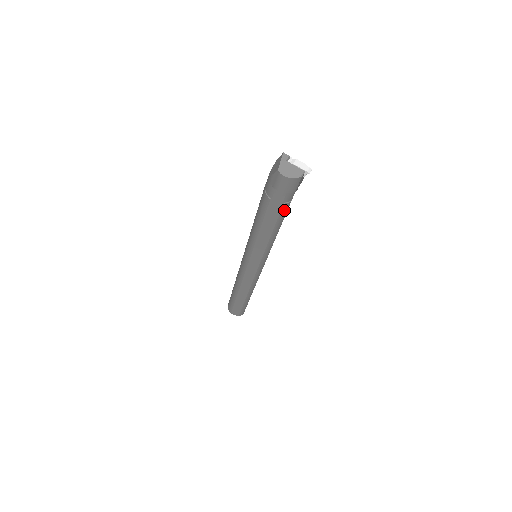
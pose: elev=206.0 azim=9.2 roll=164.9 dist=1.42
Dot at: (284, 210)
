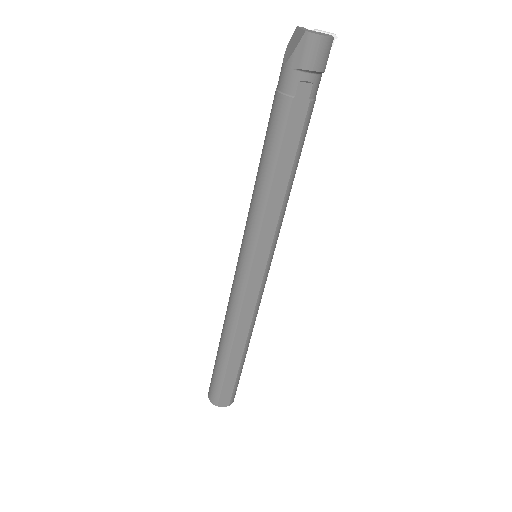
Dot at: (308, 119)
